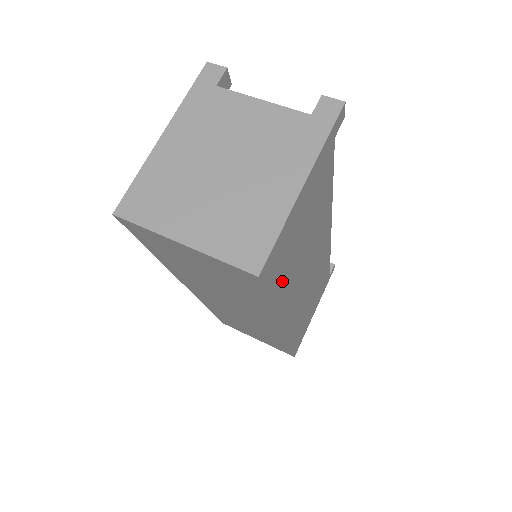
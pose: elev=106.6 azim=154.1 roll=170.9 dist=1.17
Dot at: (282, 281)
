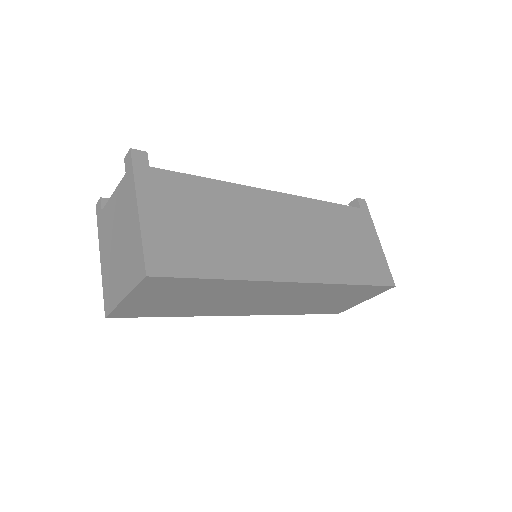
Dot at: (211, 260)
